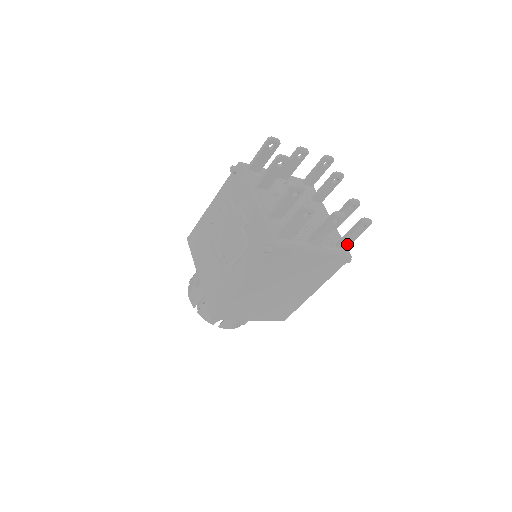
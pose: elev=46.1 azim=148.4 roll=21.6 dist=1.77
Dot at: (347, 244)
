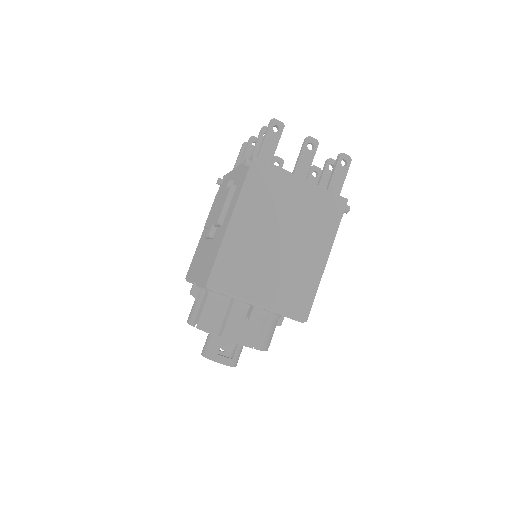
Dot at: (337, 189)
